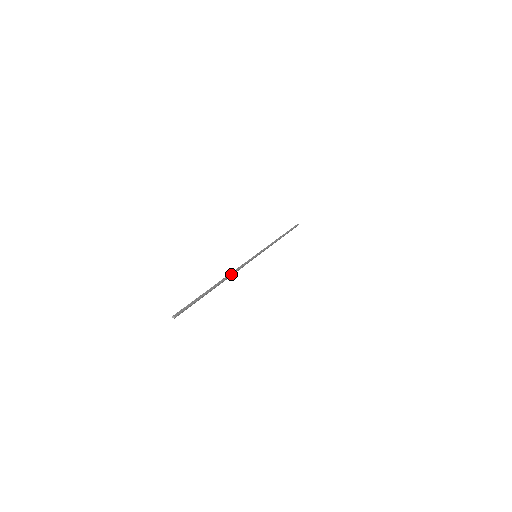
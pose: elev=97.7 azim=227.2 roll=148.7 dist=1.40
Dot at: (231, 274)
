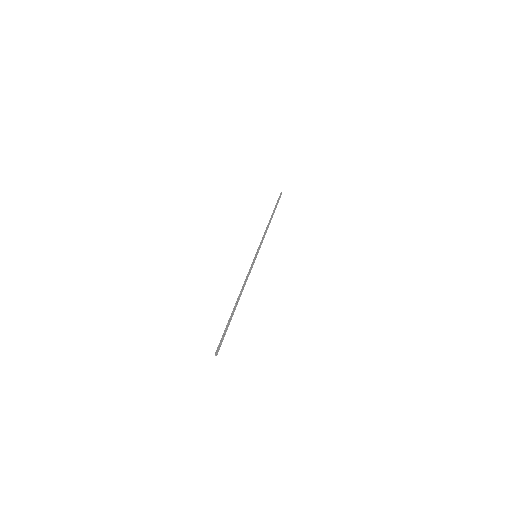
Dot at: (243, 289)
